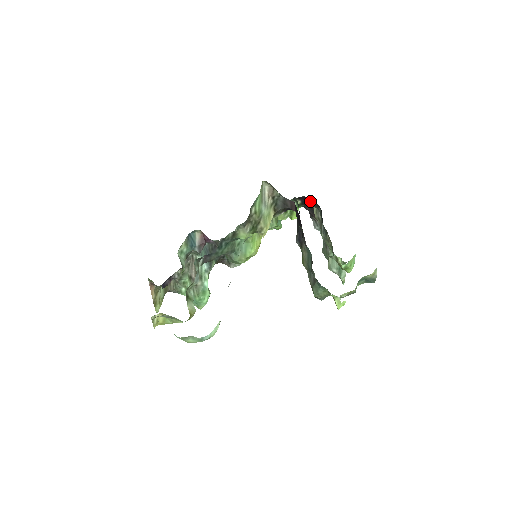
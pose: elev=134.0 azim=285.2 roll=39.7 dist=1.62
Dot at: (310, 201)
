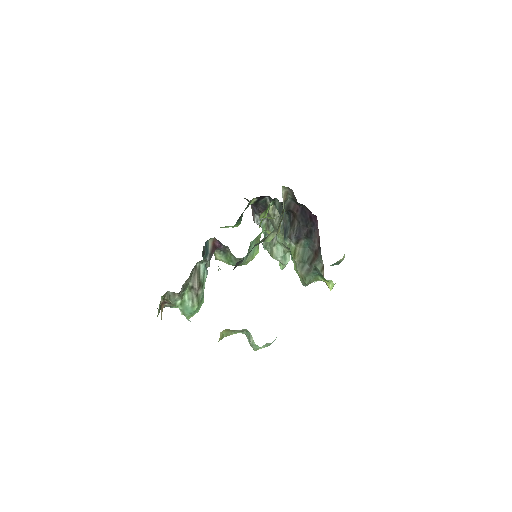
Dot at: (265, 199)
